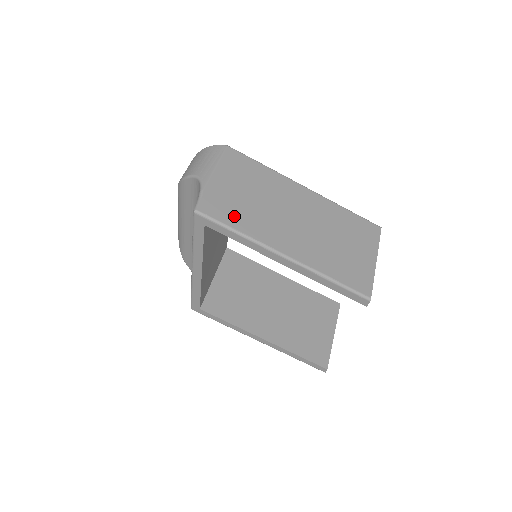
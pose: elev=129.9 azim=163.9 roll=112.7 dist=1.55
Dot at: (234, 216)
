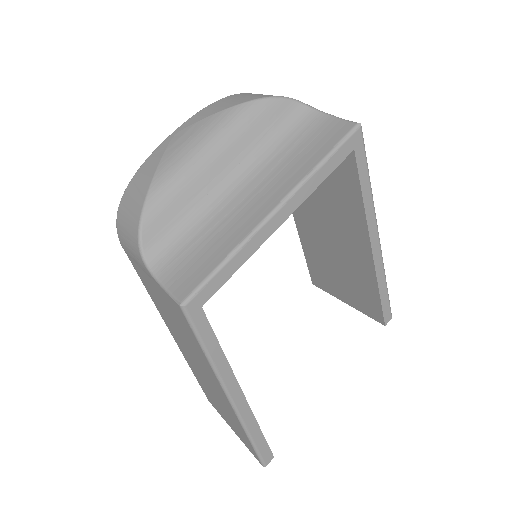
Dot at: occluded
